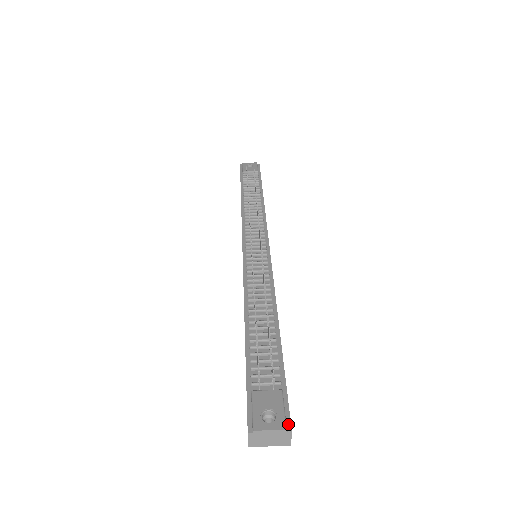
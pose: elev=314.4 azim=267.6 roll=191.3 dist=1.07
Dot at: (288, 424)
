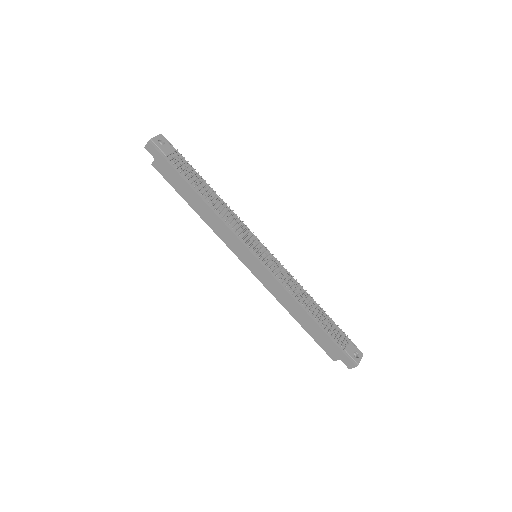
Dot at: (361, 352)
